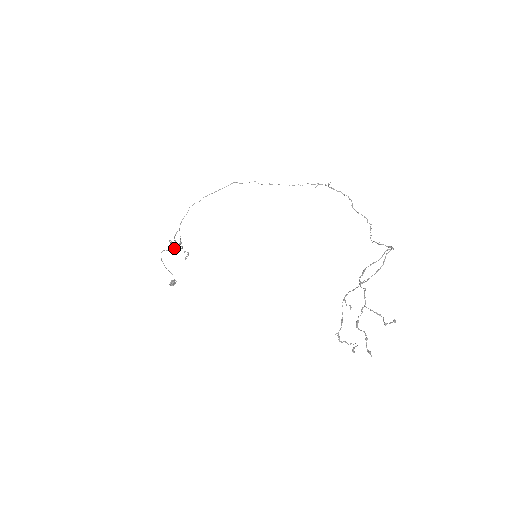
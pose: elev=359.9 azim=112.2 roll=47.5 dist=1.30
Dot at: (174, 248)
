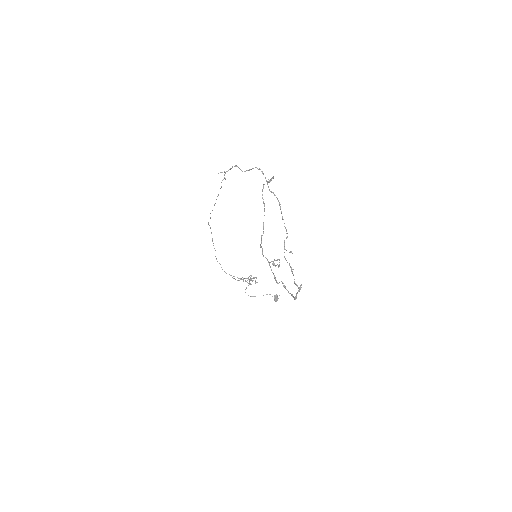
Dot at: (250, 280)
